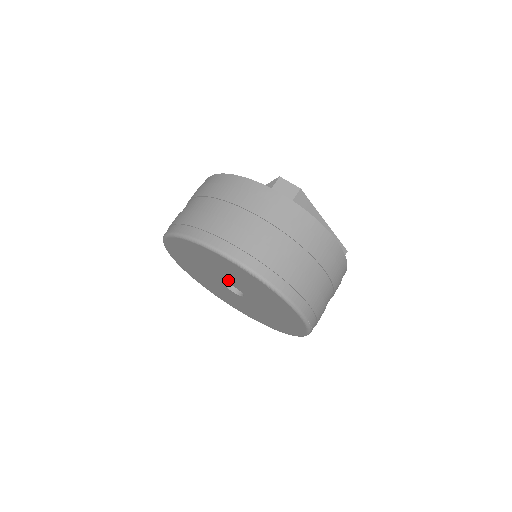
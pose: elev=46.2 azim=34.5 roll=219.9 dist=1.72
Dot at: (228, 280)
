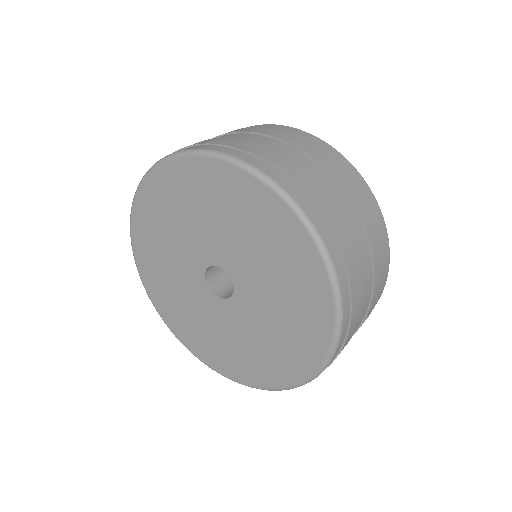
Dot at: (243, 276)
